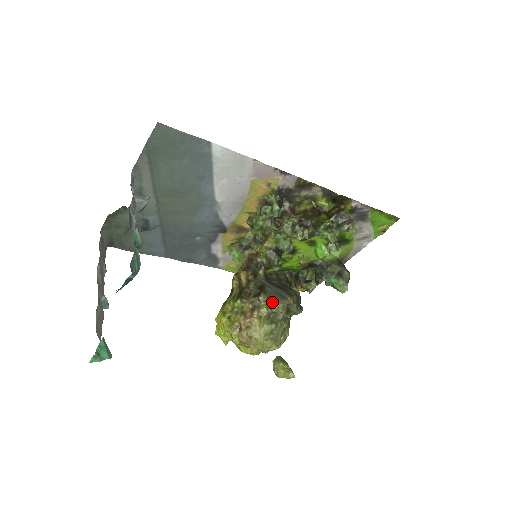
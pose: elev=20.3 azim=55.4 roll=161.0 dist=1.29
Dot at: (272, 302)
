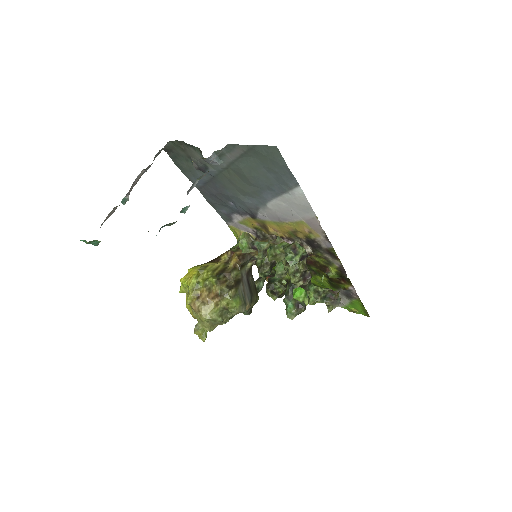
Dot at: (234, 303)
